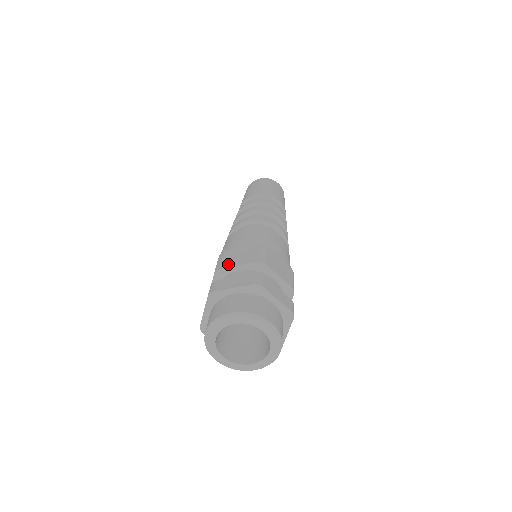
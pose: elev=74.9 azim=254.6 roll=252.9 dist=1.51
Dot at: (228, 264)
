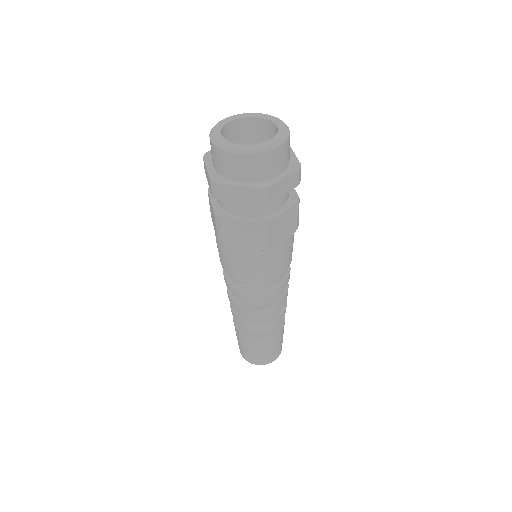
Dot at: occluded
